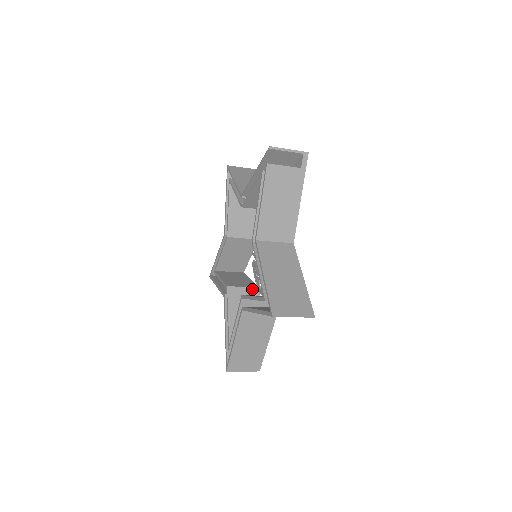
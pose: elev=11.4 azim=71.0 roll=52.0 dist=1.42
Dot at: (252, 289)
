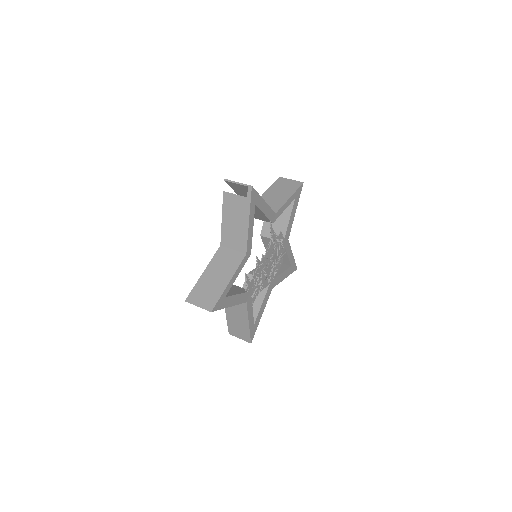
Dot at: occluded
